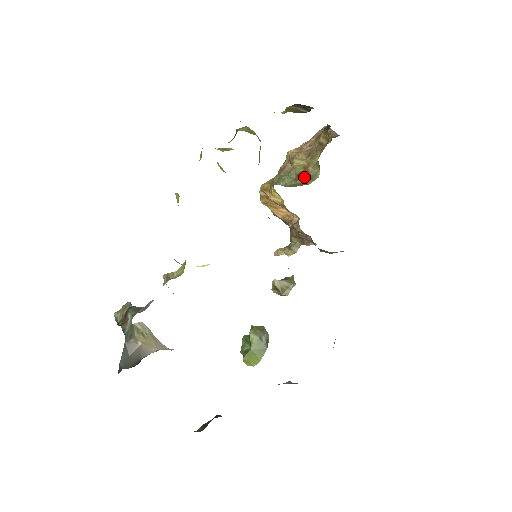
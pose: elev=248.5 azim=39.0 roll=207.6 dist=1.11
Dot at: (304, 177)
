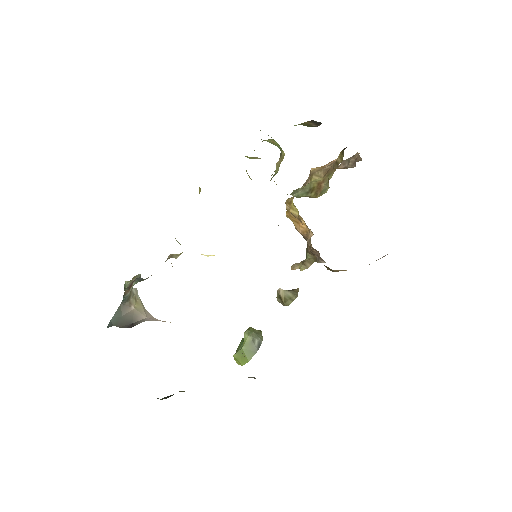
Dot at: (315, 191)
